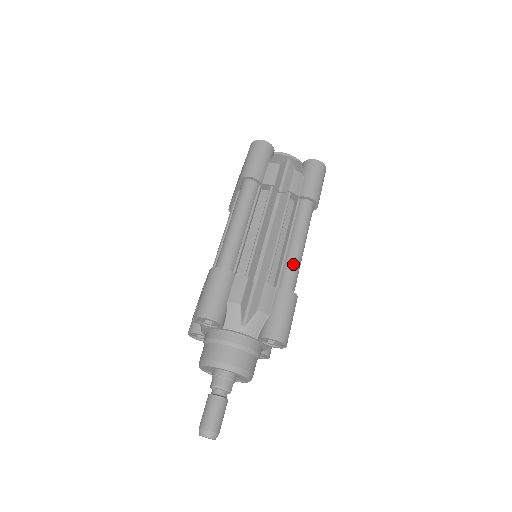
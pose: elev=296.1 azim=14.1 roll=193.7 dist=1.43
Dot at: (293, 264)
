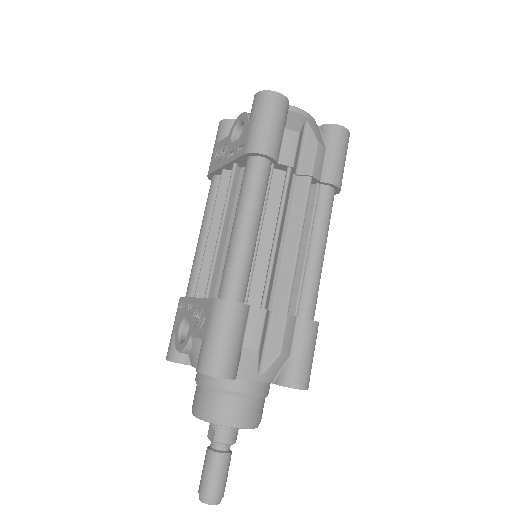
Dot at: (315, 282)
